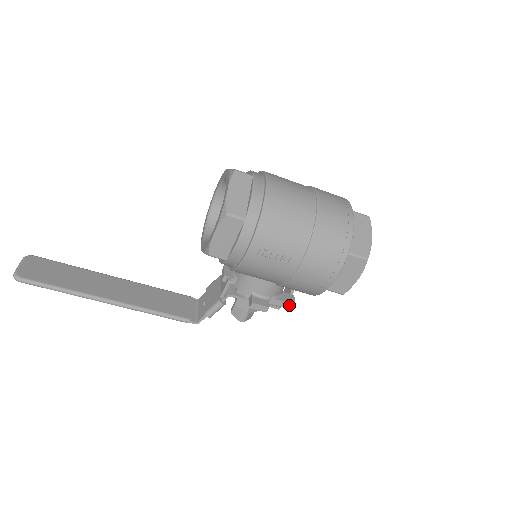
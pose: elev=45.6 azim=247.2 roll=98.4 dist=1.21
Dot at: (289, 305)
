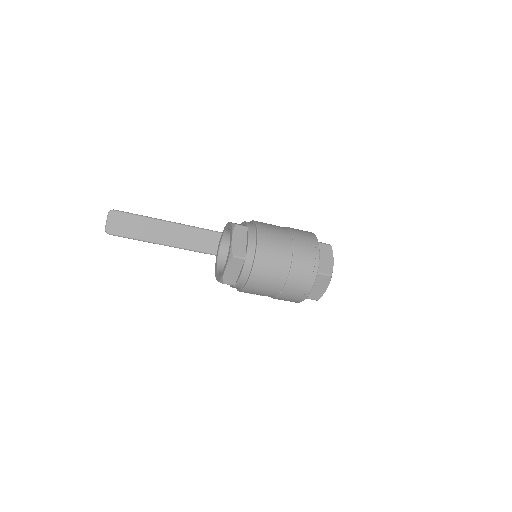
Dot at: occluded
